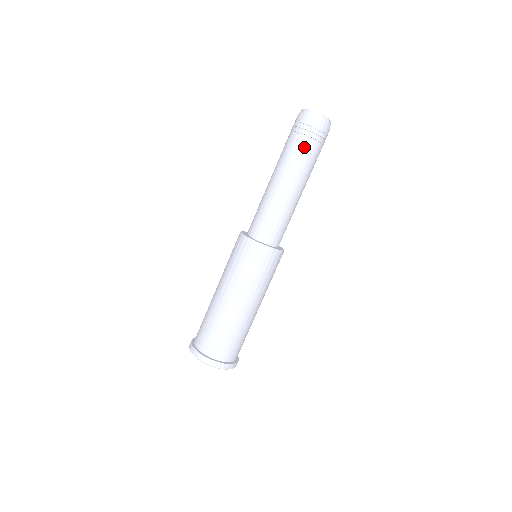
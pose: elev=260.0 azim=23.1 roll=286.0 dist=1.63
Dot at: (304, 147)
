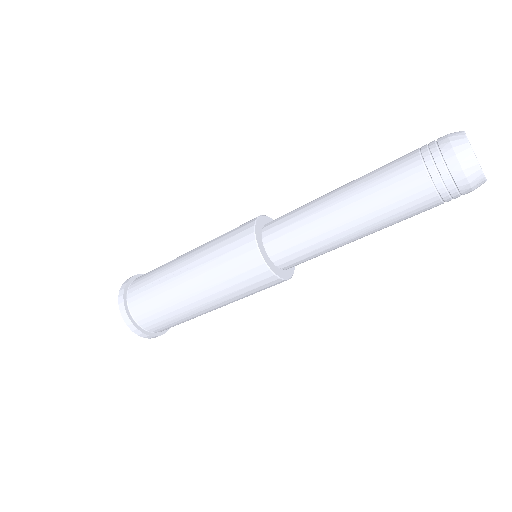
Dot at: (414, 190)
